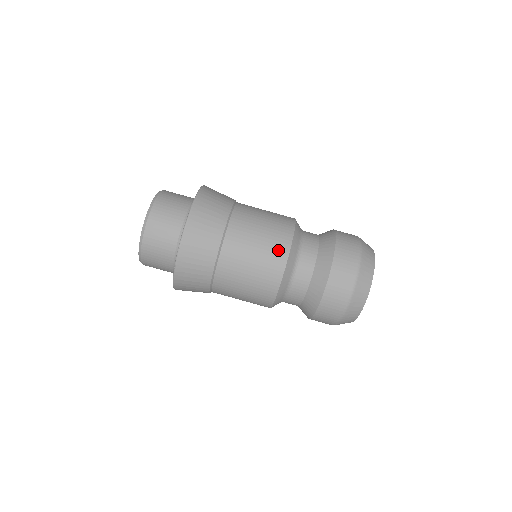
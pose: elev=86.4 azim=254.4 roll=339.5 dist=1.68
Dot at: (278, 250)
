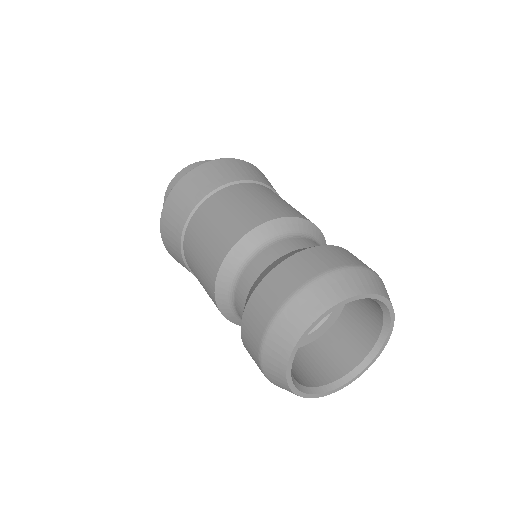
Dot at: (233, 231)
